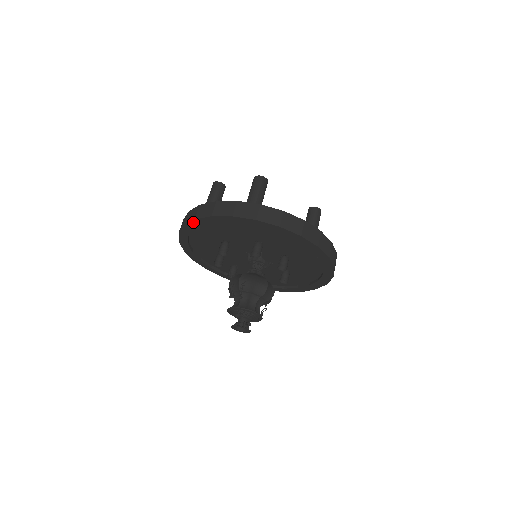
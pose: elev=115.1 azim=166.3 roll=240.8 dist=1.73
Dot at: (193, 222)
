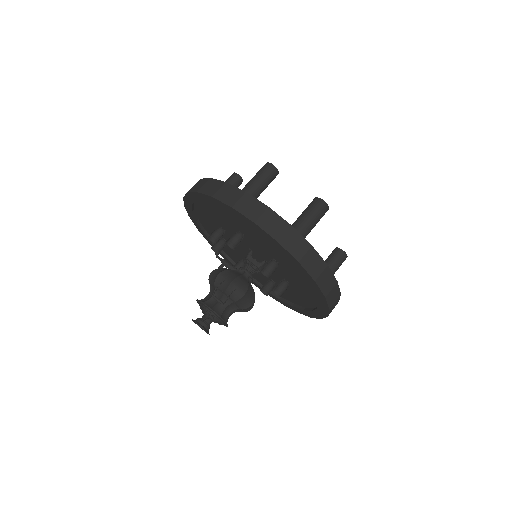
Dot at: (227, 205)
